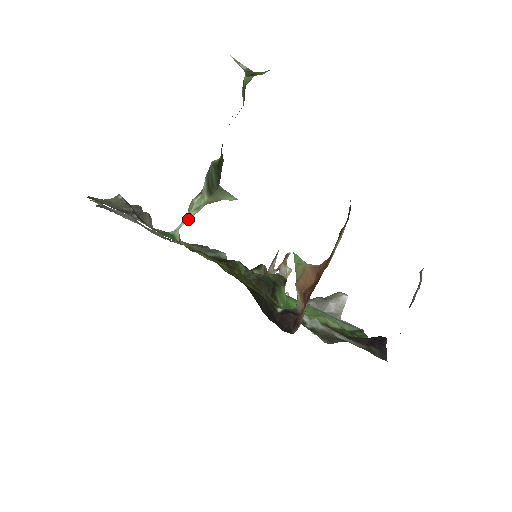
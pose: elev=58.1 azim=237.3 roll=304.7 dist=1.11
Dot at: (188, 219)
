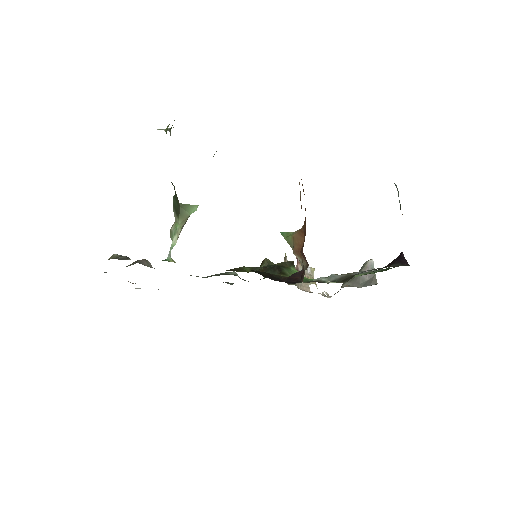
Dot at: (174, 245)
